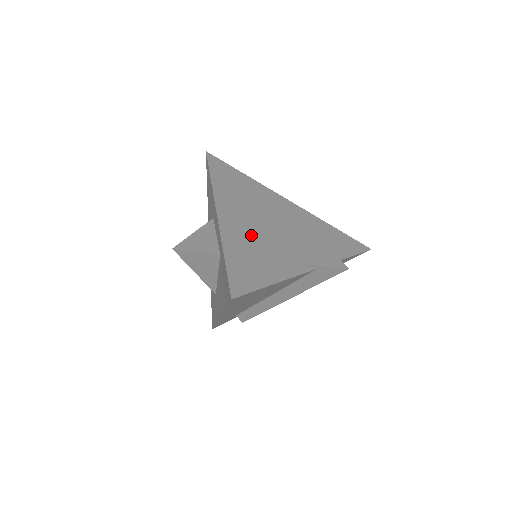
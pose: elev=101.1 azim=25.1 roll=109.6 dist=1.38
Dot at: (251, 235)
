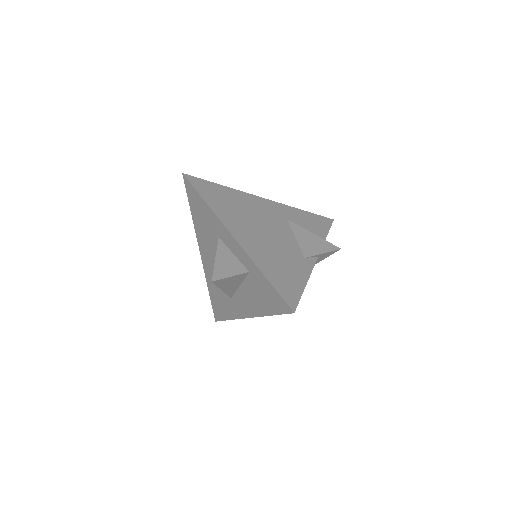
Dot at: (266, 247)
